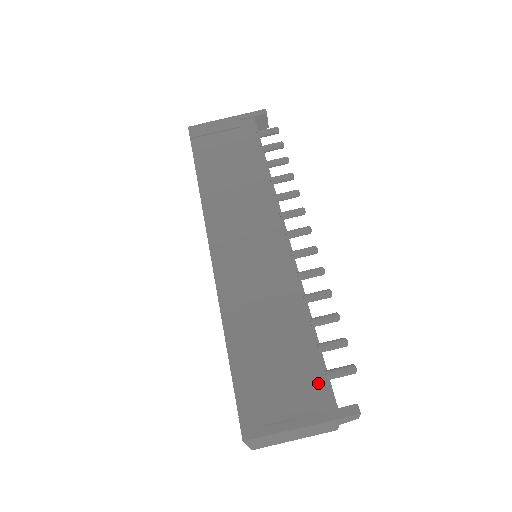
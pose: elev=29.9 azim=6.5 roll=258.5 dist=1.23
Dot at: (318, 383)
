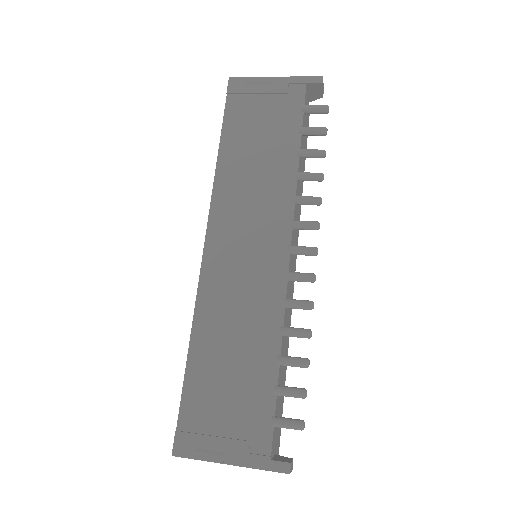
Dot at: (261, 426)
